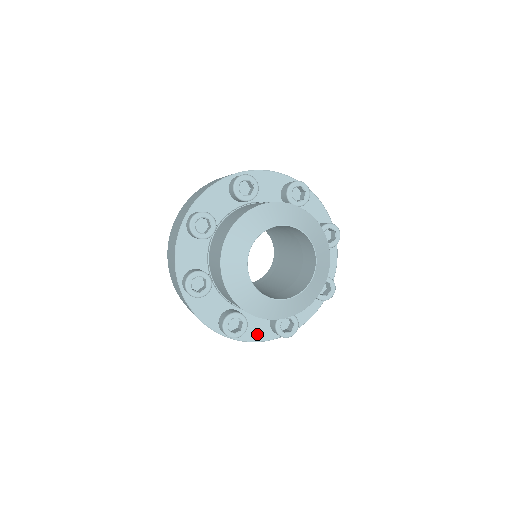
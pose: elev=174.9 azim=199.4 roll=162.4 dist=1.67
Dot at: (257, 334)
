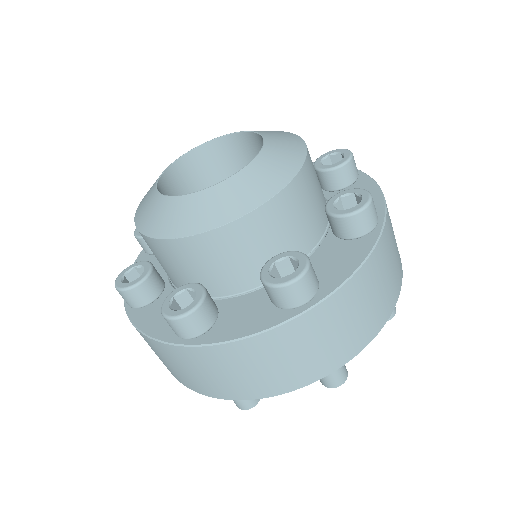
Dot at: (156, 324)
